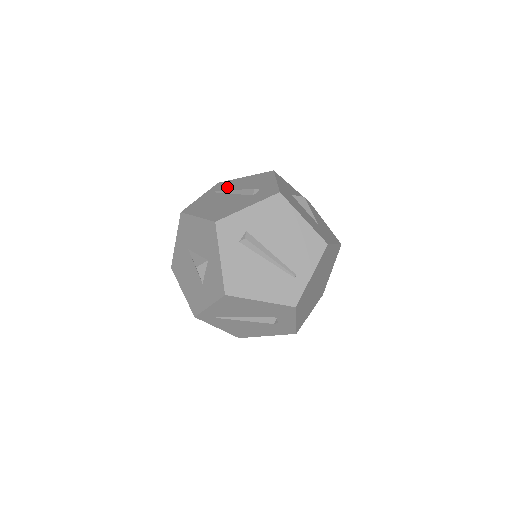
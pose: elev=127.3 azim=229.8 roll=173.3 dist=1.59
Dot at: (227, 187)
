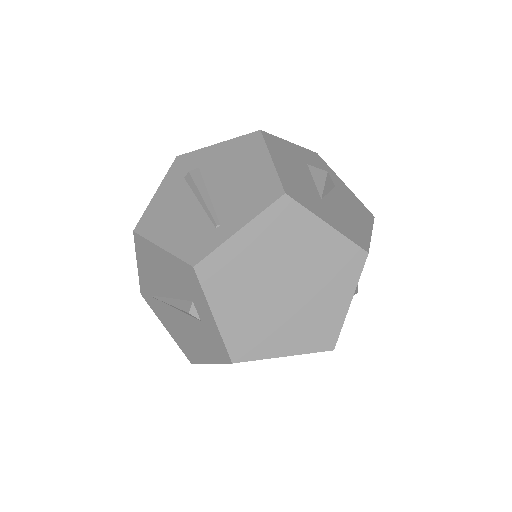
Dot at: occluded
